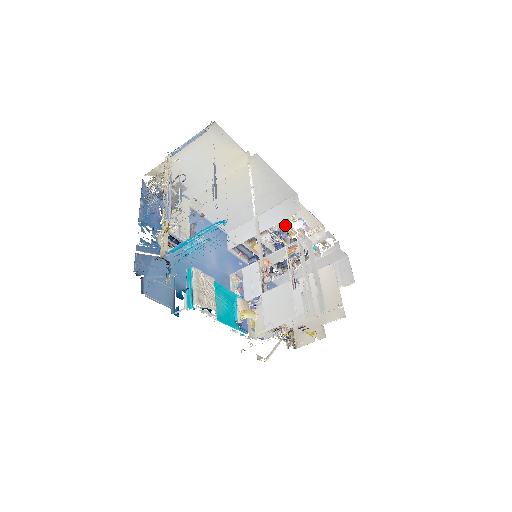
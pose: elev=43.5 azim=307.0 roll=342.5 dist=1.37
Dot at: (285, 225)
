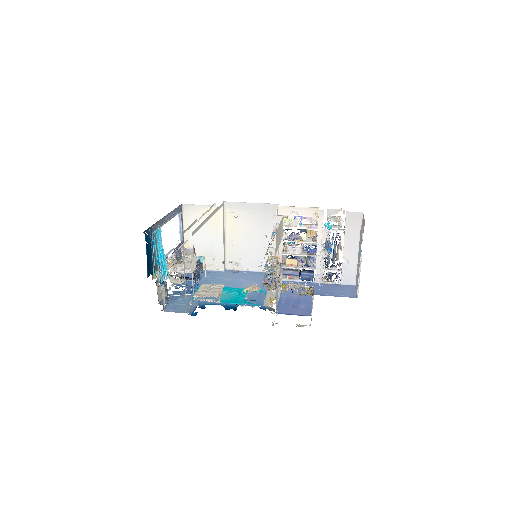
Dot at: occluded
